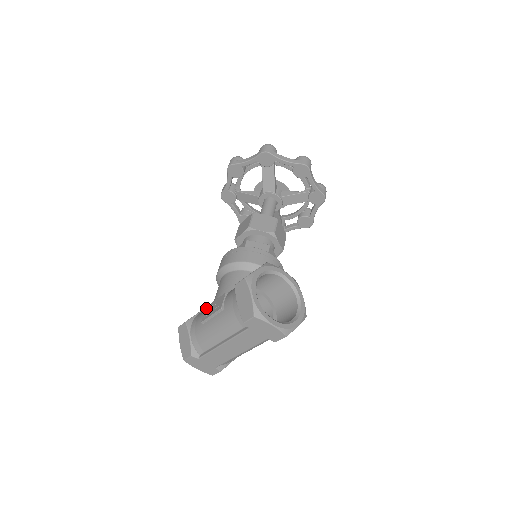
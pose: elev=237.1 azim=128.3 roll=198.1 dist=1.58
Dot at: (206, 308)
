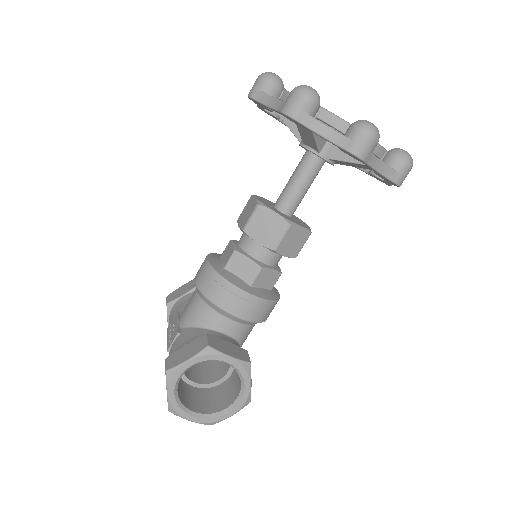
Dot at: (175, 315)
